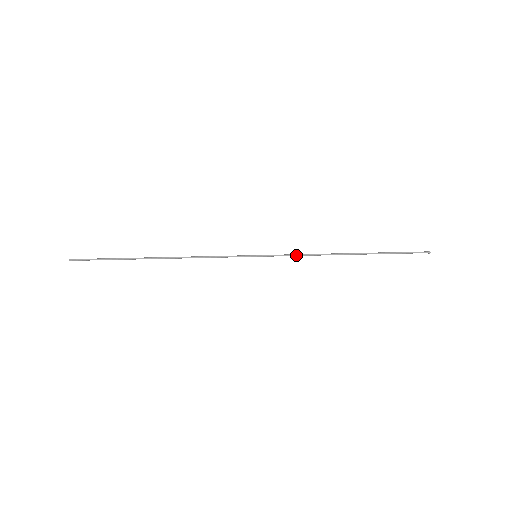
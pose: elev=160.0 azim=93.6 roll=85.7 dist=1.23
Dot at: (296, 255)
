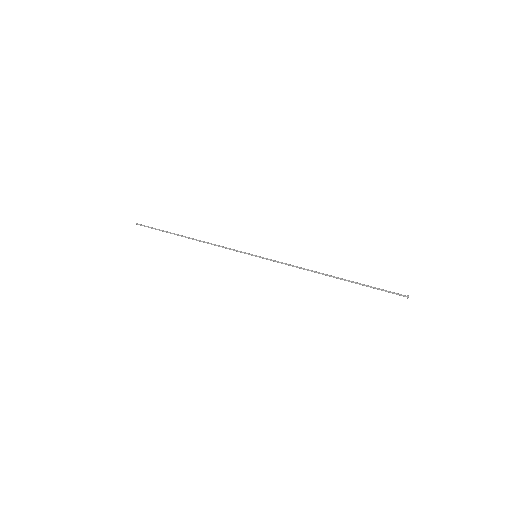
Dot at: occluded
